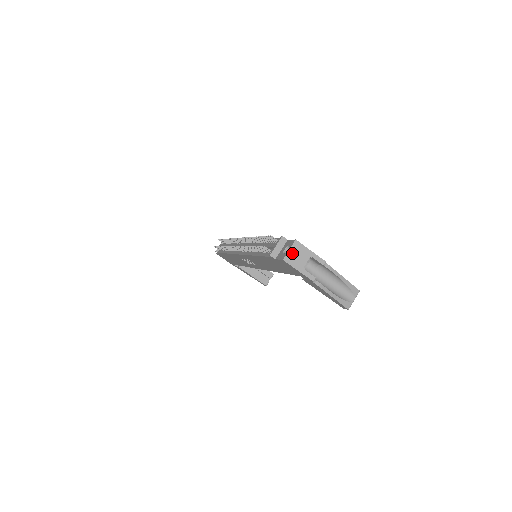
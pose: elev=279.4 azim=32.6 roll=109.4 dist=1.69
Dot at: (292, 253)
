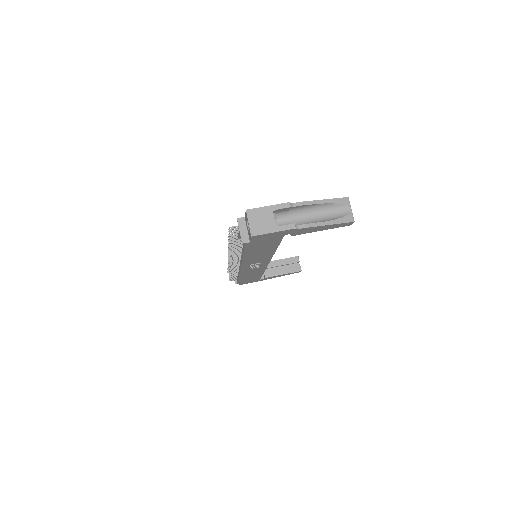
Dot at: (254, 223)
